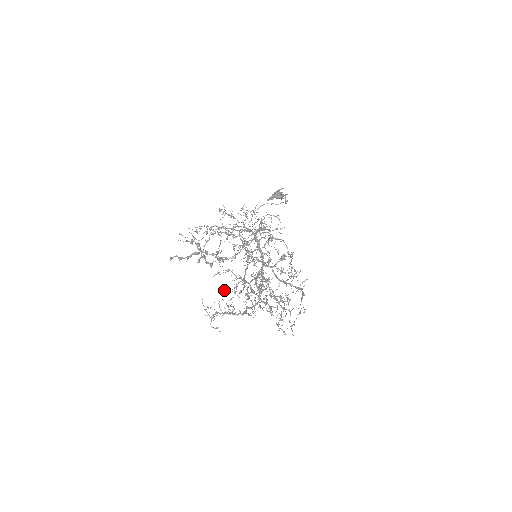
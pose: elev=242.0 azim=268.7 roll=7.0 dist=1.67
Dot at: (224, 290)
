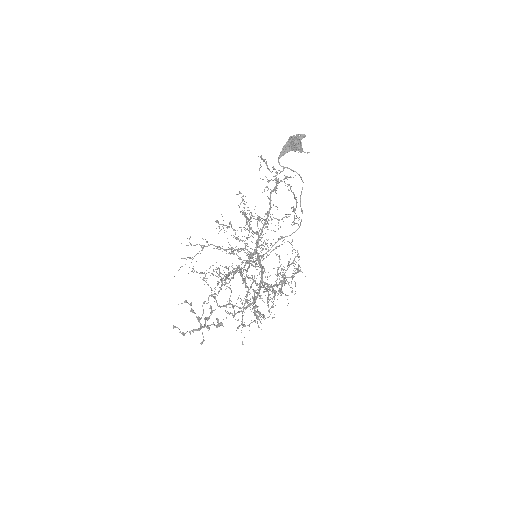
Dot at: occluded
